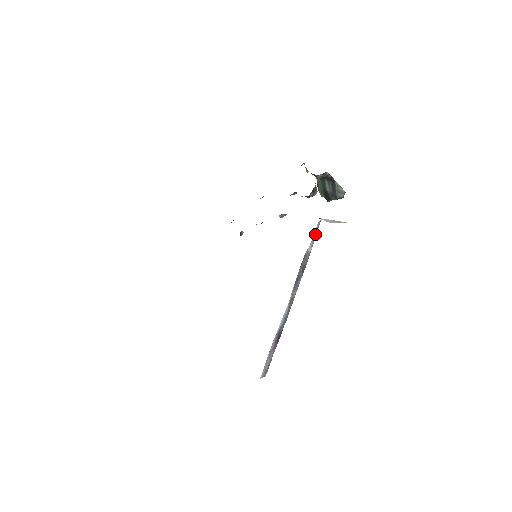
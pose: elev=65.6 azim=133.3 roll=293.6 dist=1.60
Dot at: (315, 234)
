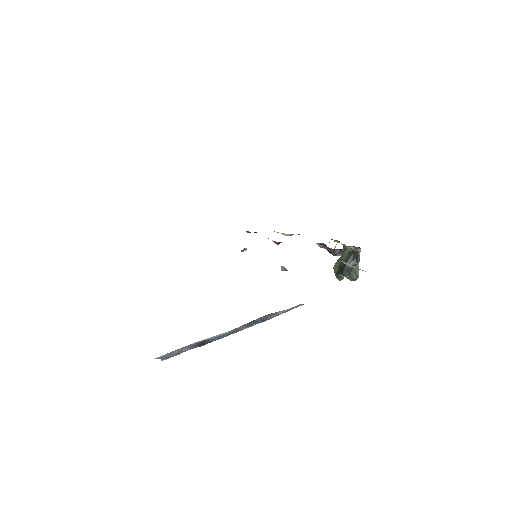
Dot at: (292, 308)
